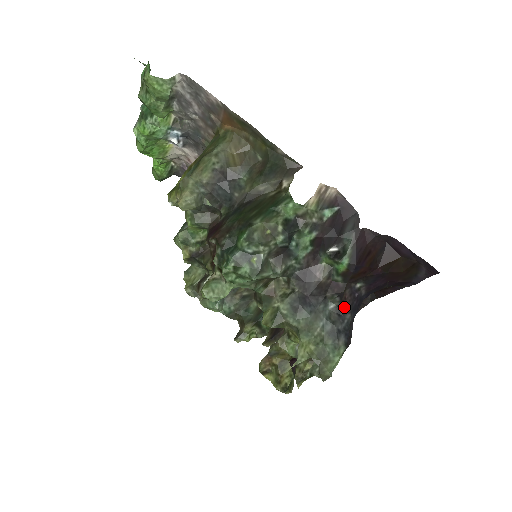
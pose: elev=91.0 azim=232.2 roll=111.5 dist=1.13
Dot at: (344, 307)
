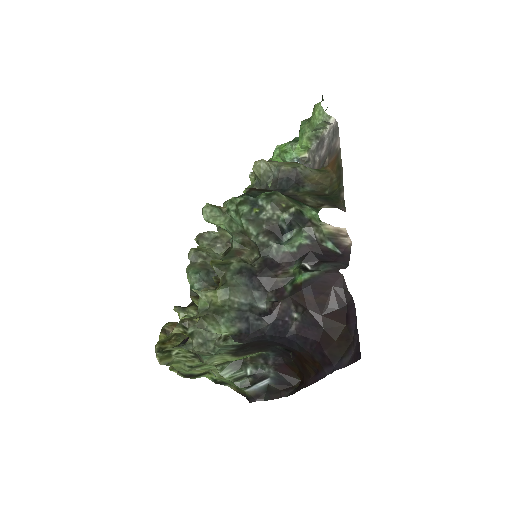
Dot at: (270, 313)
